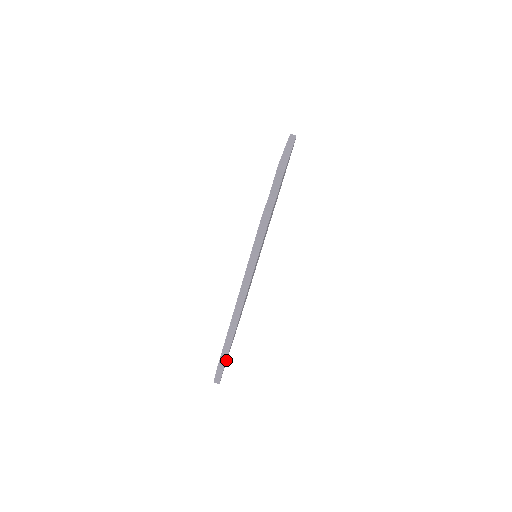
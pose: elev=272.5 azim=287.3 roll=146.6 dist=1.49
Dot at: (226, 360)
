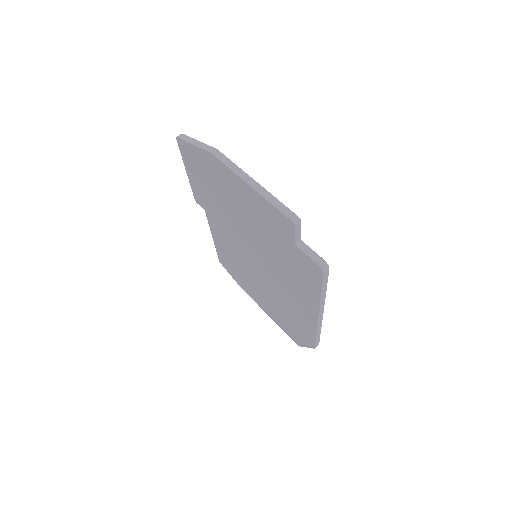
Dot at: occluded
